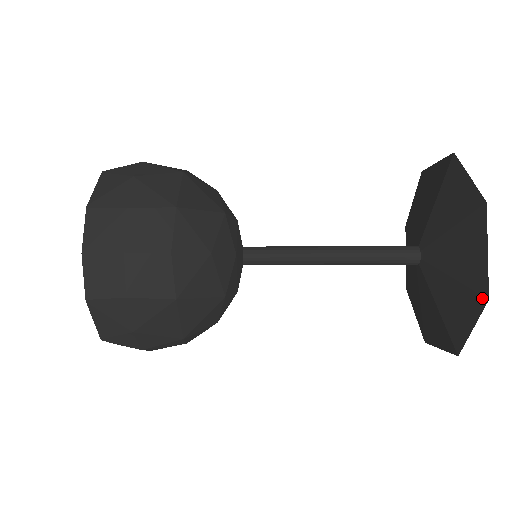
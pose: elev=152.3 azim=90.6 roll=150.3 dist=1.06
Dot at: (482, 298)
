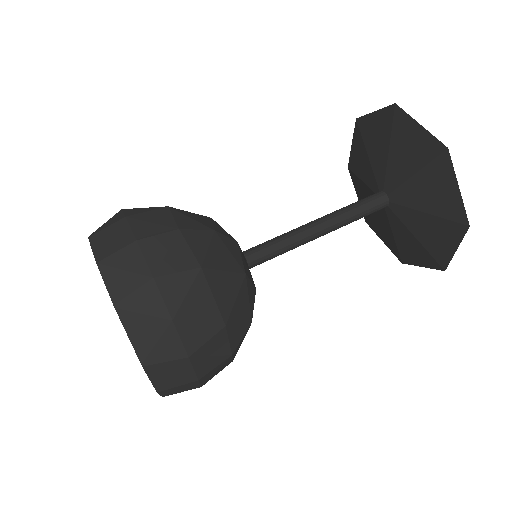
Dot at: (440, 267)
